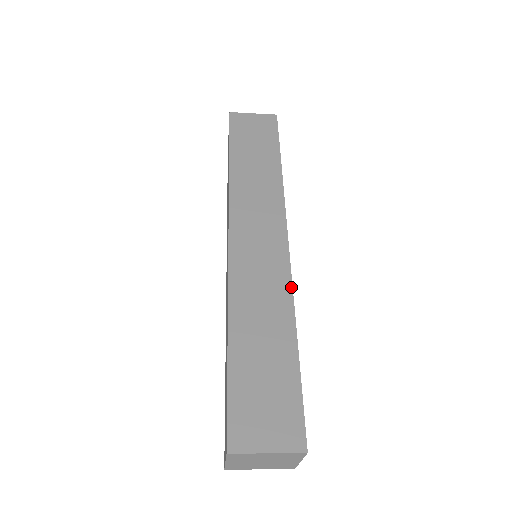
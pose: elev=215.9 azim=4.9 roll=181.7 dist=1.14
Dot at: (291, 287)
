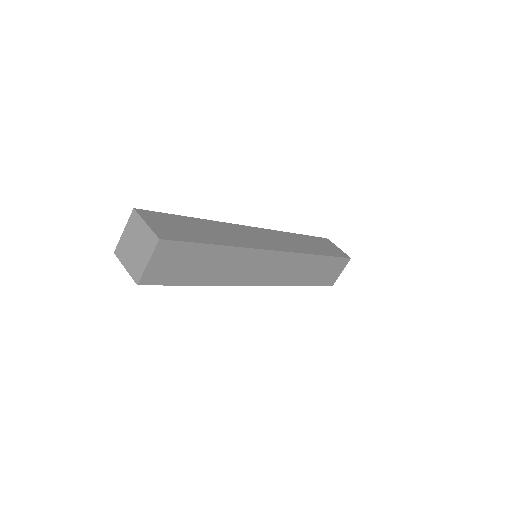
Dot at: (252, 247)
